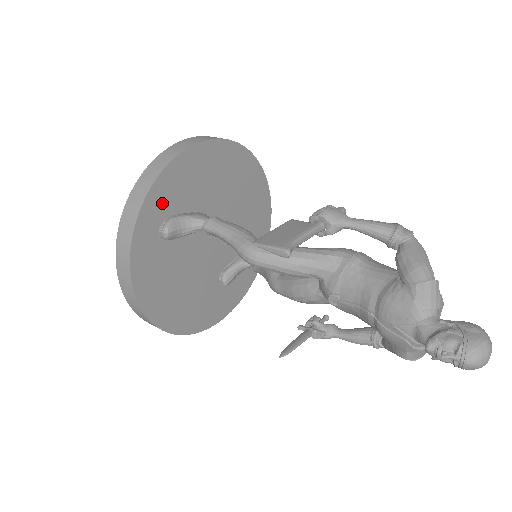
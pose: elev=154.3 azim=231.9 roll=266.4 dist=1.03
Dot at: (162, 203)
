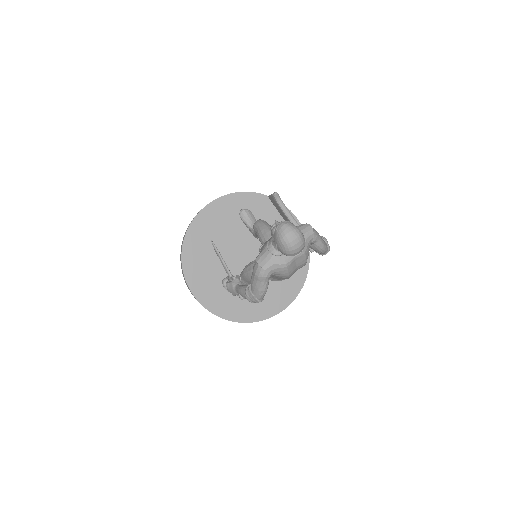
Dot at: (257, 205)
